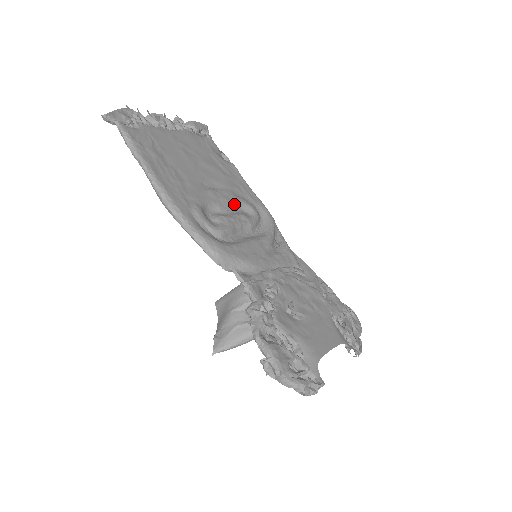
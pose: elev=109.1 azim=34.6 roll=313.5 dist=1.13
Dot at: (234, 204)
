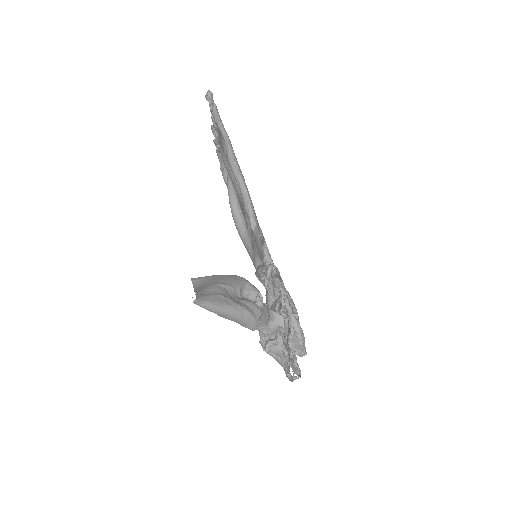
Dot at: occluded
